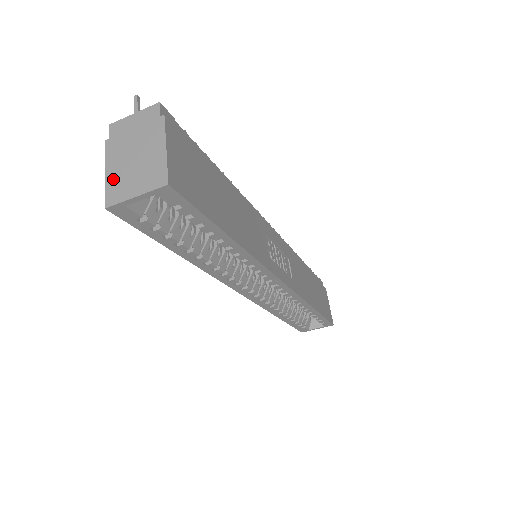
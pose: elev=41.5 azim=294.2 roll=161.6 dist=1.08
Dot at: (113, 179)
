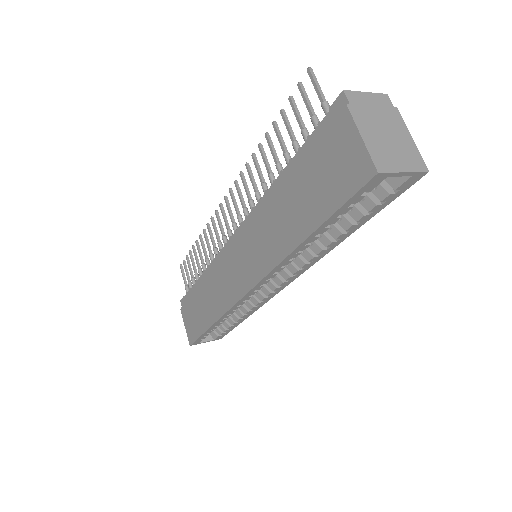
Dot at: (374, 147)
